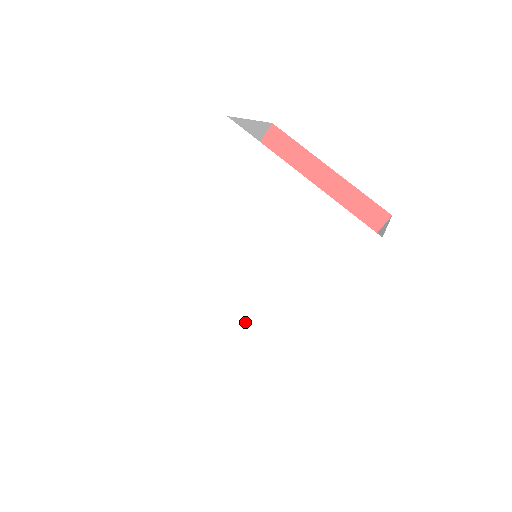
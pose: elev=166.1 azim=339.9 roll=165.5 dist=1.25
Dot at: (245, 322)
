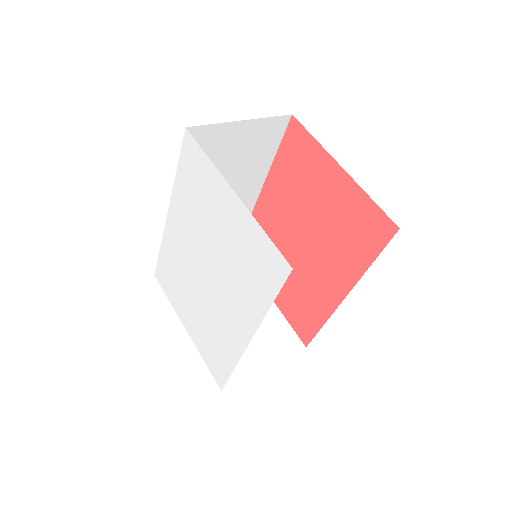
Dot at: (217, 321)
